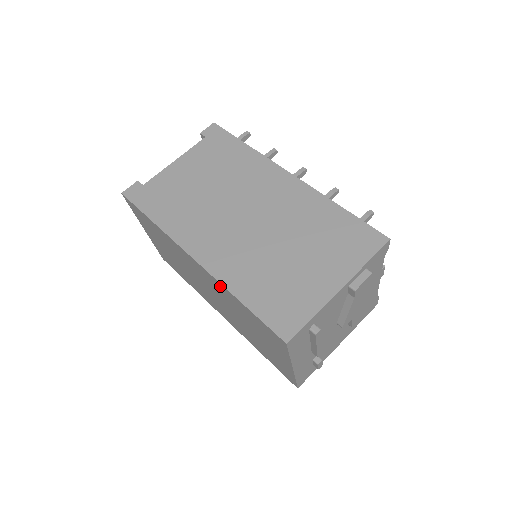
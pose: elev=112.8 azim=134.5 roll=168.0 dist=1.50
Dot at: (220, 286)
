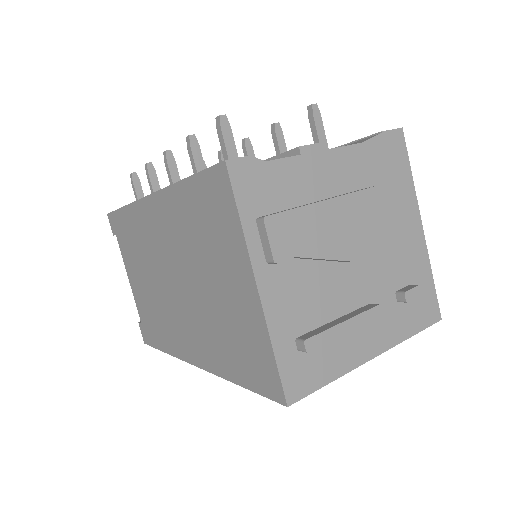
Dot at: occluded
